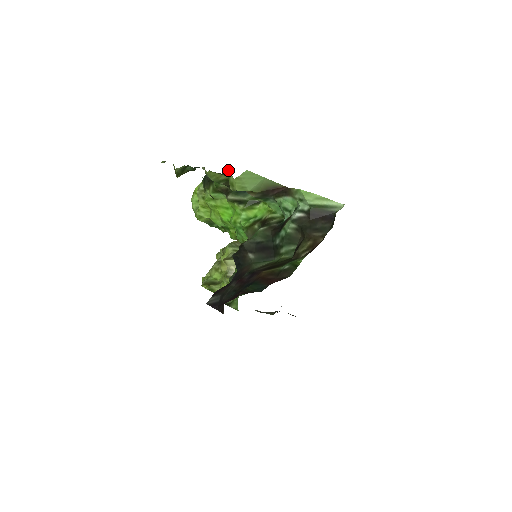
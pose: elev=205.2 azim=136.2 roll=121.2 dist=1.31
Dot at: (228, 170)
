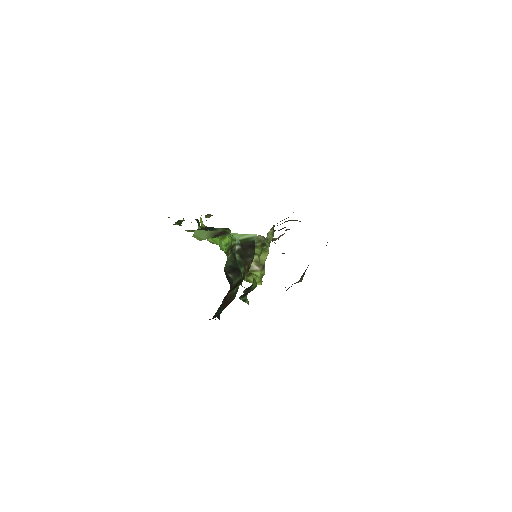
Dot at: occluded
